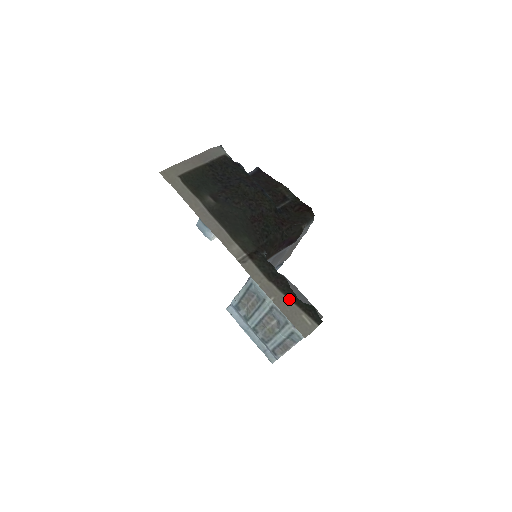
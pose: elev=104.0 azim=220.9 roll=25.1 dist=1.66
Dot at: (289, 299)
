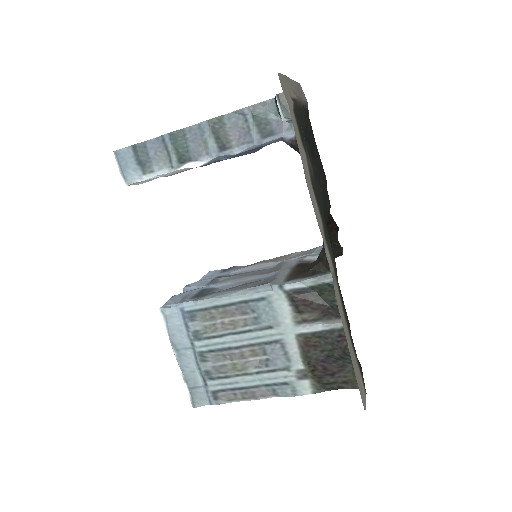
Dot at: (354, 351)
